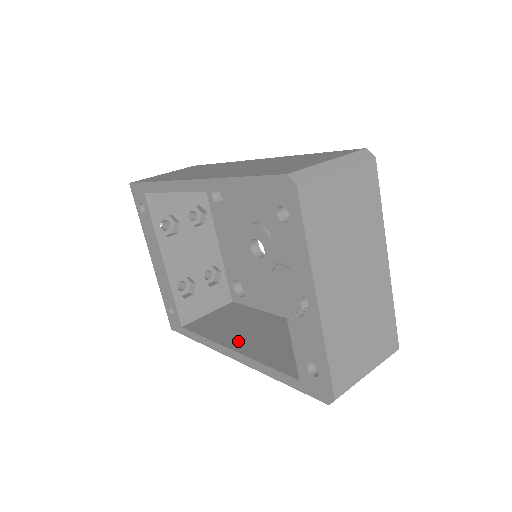
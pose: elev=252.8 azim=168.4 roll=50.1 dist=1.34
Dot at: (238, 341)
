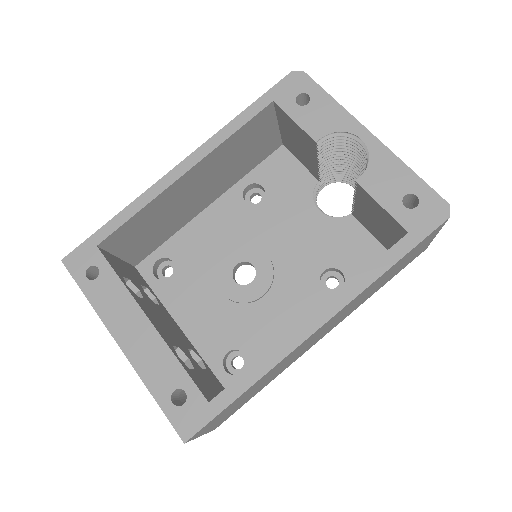
Dot at: occluded
